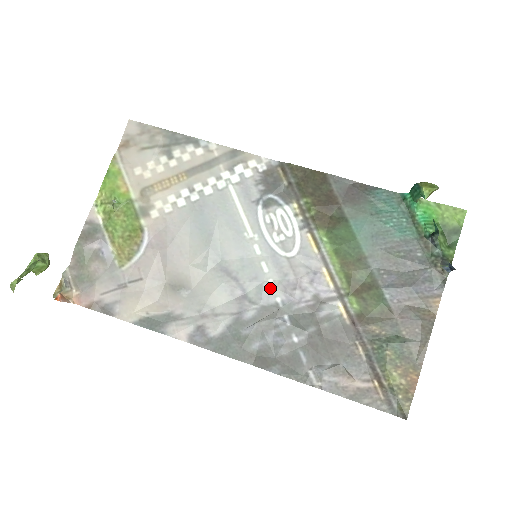
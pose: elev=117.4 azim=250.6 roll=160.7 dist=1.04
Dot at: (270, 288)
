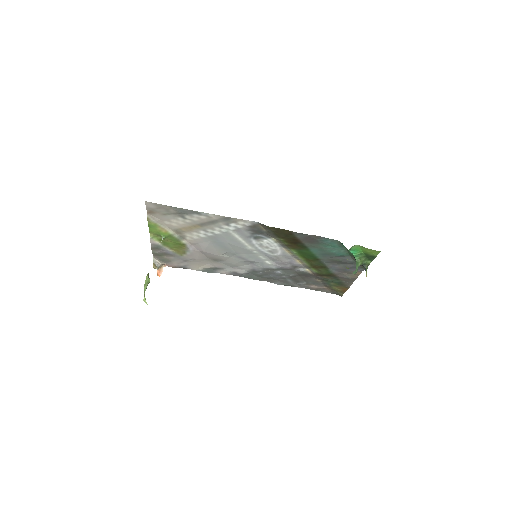
Dot at: (267, 264)
